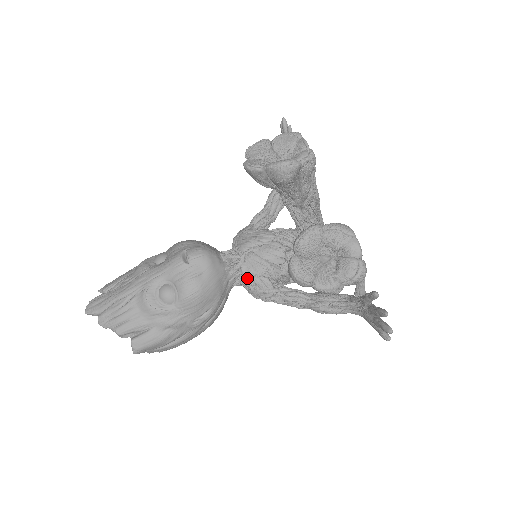
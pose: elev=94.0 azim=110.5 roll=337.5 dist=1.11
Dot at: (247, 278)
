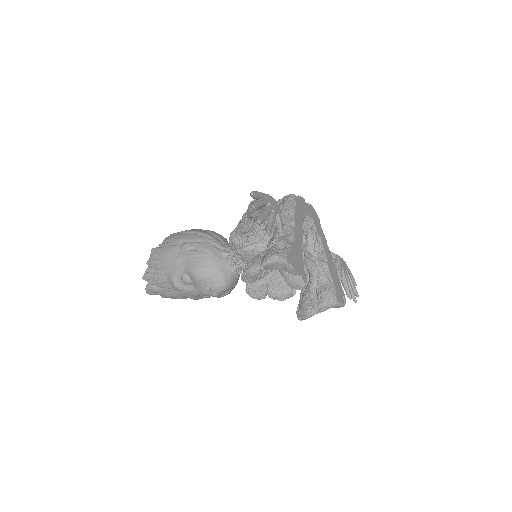
Dot at: occluded
